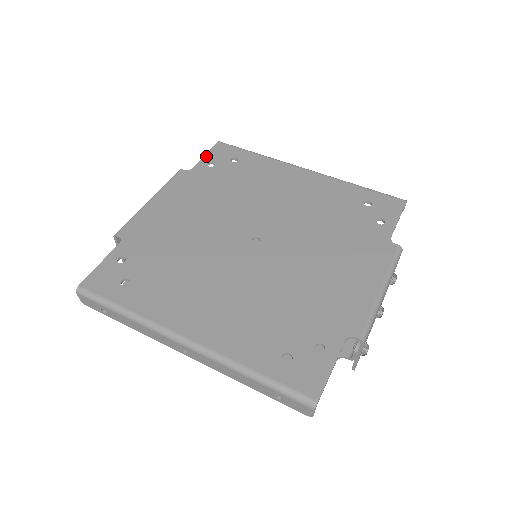
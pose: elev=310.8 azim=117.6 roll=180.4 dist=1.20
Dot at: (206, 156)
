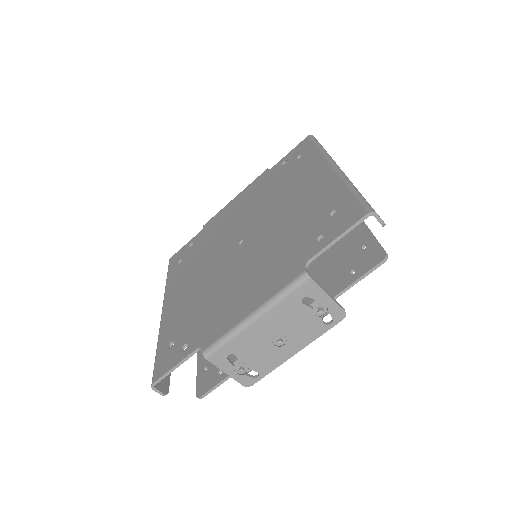
Dot at: (289, 153)
